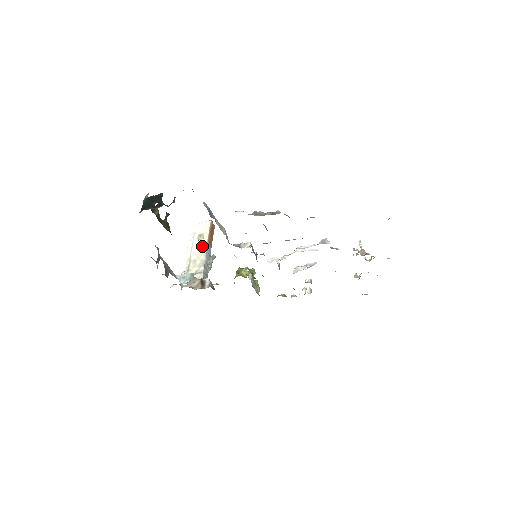
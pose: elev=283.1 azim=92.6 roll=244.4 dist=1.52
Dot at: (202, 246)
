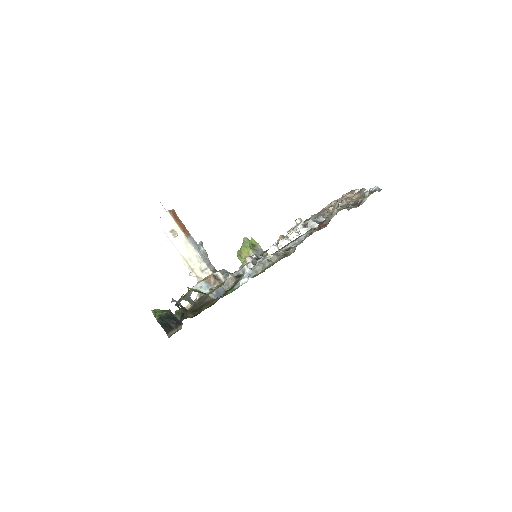
Dot at: (184, 242)
